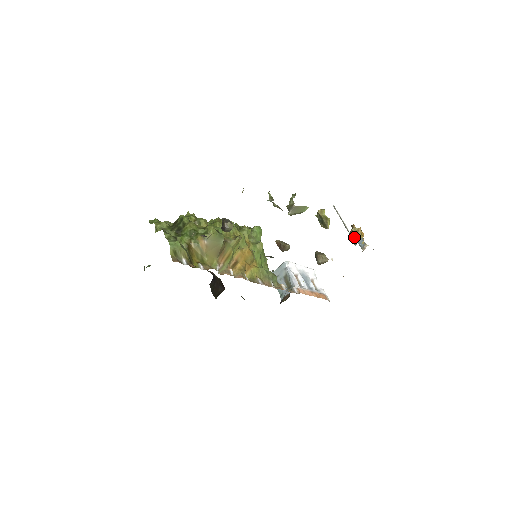
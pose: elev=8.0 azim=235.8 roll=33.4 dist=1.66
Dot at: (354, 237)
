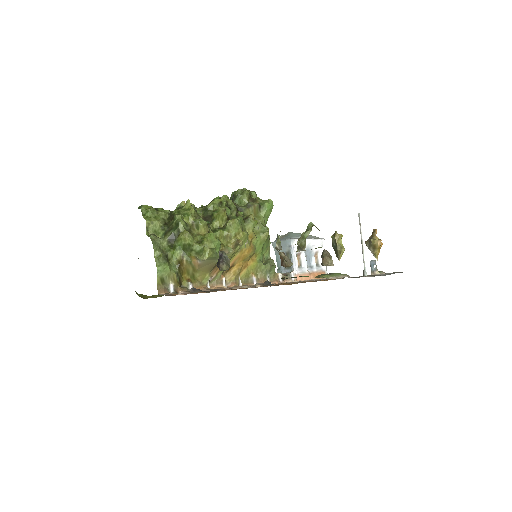
Dot at: (370, 248)
